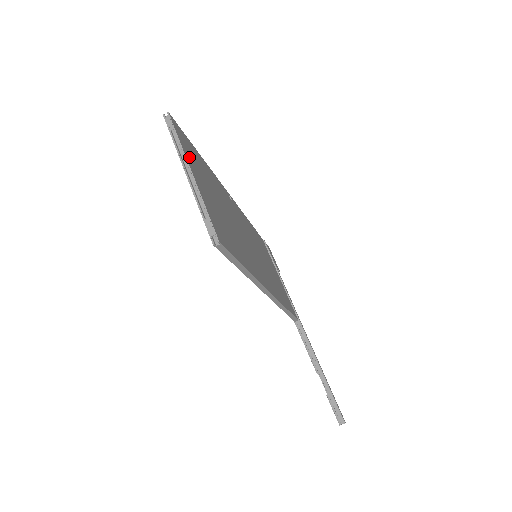
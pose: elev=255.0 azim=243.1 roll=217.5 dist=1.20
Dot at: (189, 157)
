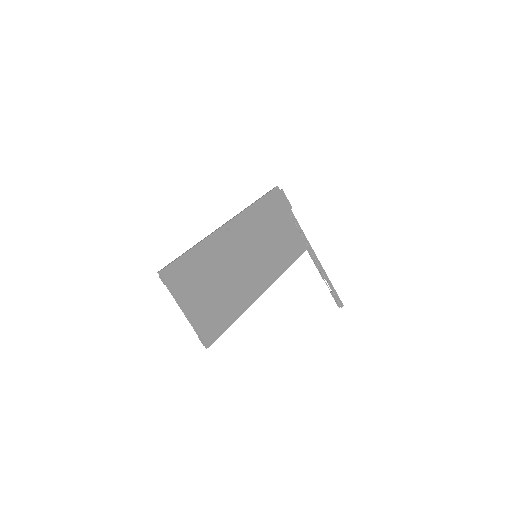
Dot at: (181, 292)
